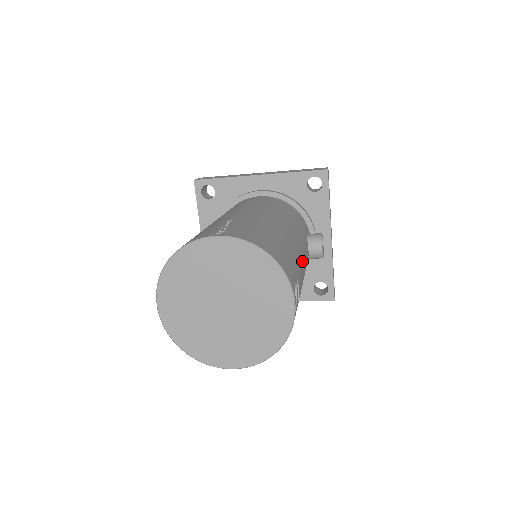
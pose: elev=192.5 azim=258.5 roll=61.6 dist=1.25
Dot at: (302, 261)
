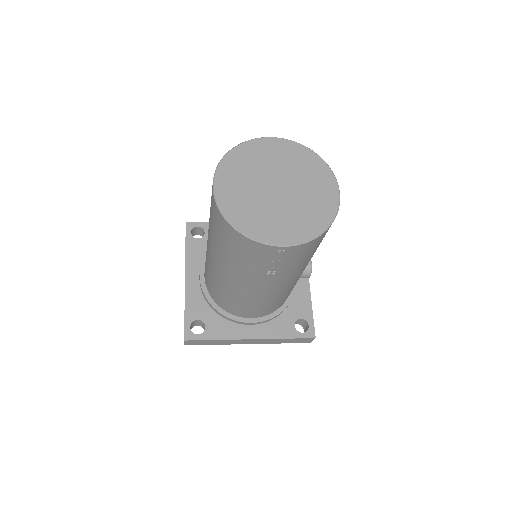
Dot at: occluded
